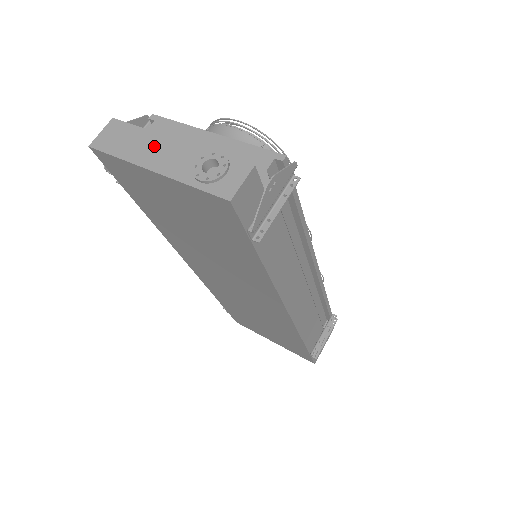
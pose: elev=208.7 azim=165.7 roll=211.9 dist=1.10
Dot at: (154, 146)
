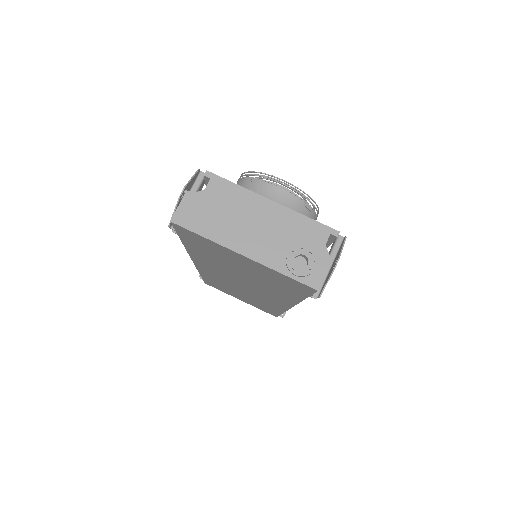
Dot at: (239, 229)
